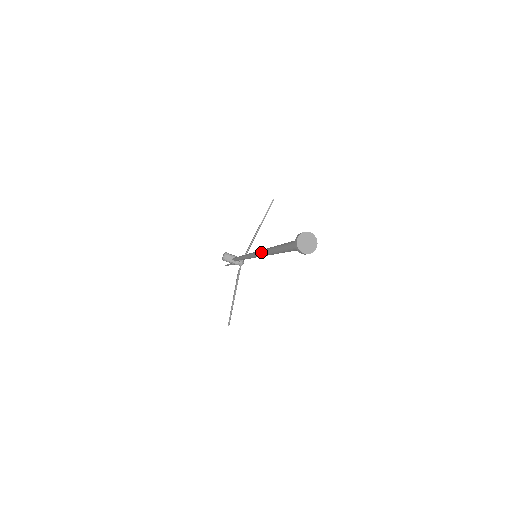
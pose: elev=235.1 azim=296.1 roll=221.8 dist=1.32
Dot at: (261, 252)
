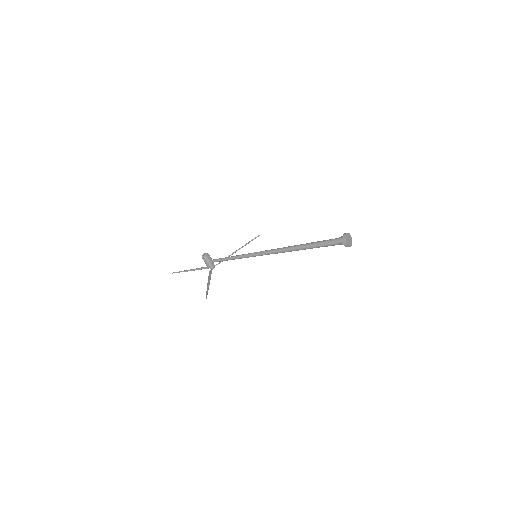
Dot at: (276, 249)
